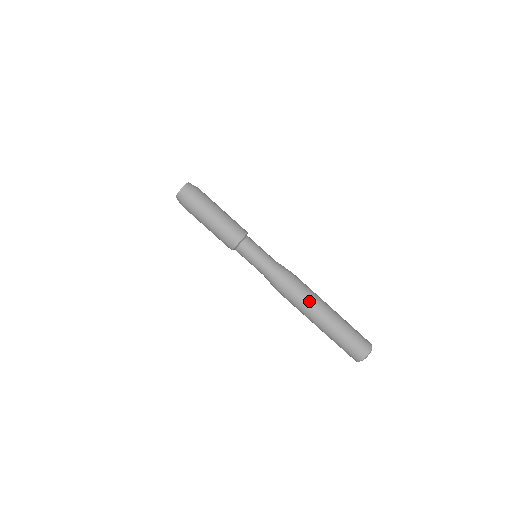
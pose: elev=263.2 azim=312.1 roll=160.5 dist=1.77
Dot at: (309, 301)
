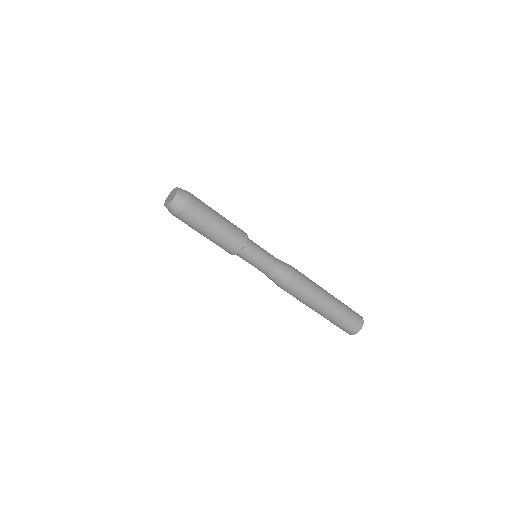
Dot at: (310, 294)
